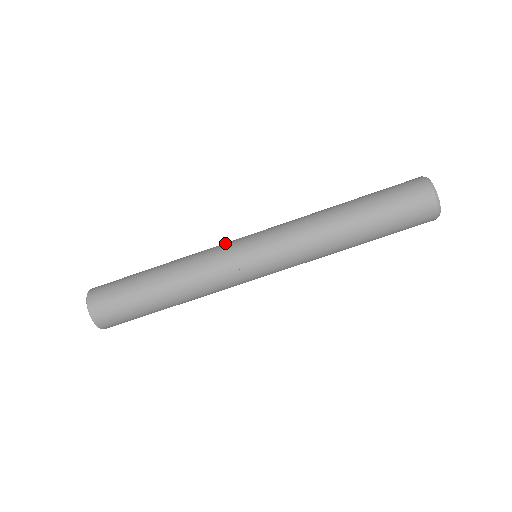
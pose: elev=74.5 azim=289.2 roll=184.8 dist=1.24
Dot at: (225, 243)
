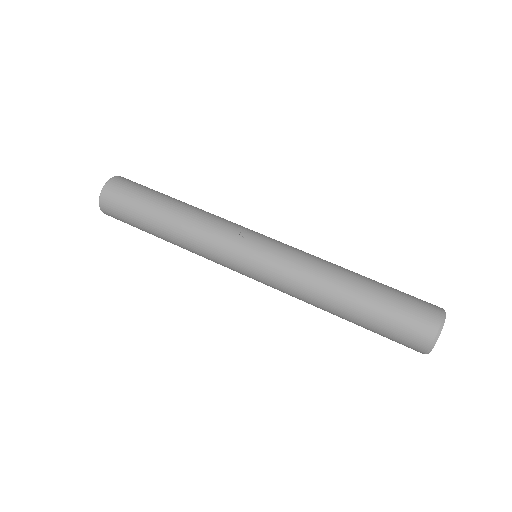
Dot at: occluded
